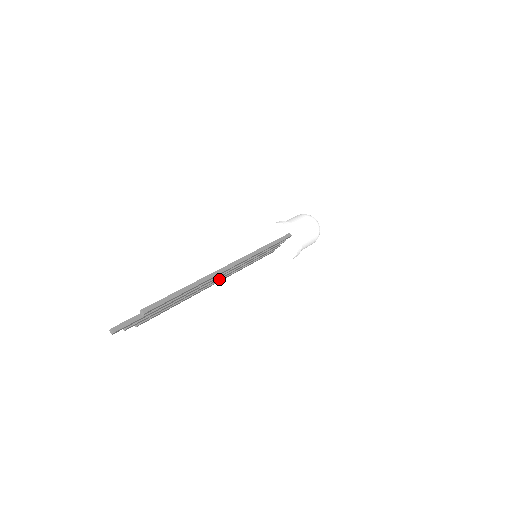
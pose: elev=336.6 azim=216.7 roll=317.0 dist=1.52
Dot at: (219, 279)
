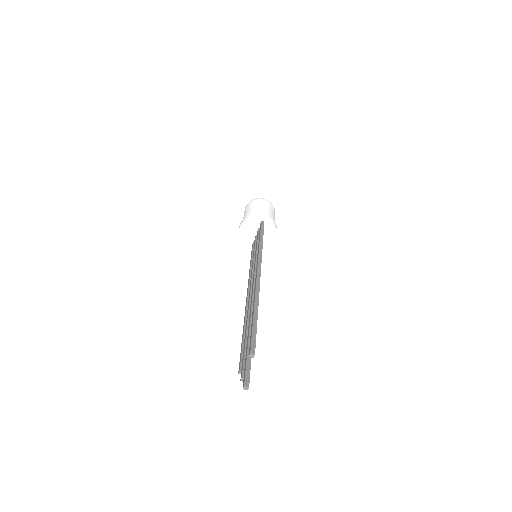
Dot at: occluded
